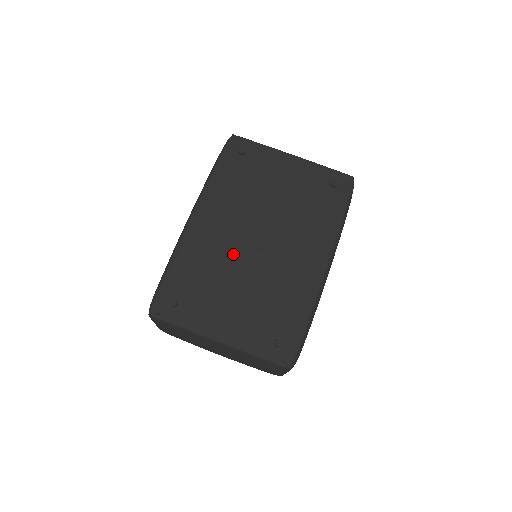
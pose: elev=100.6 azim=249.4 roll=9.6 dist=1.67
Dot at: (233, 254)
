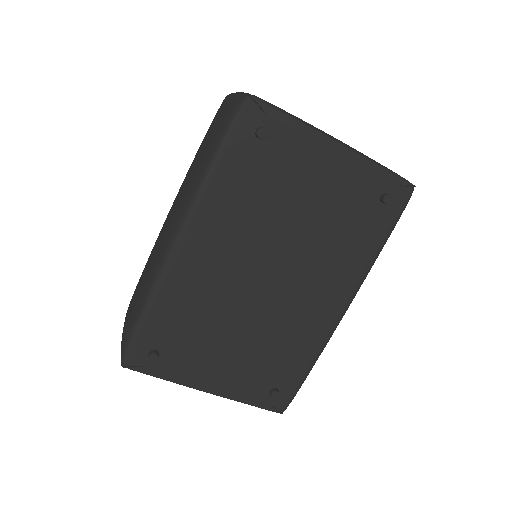
Dot at: (232, 294)
